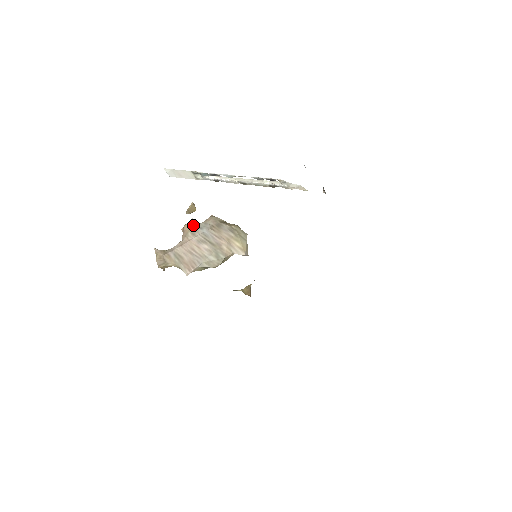
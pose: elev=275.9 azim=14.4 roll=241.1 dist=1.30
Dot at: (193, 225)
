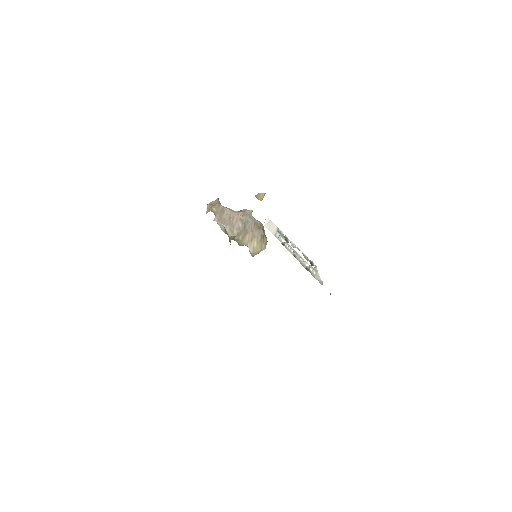
Dot at: (249, 212)
